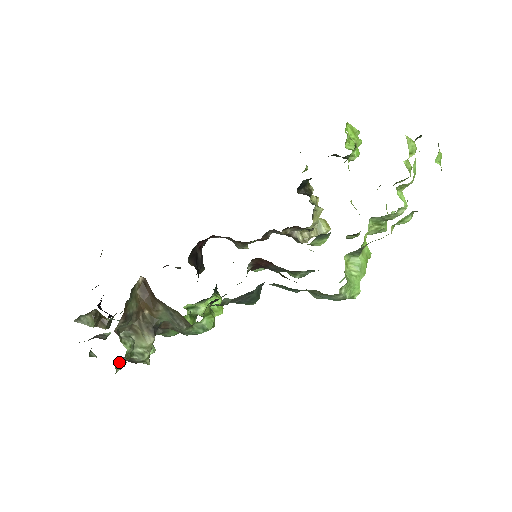
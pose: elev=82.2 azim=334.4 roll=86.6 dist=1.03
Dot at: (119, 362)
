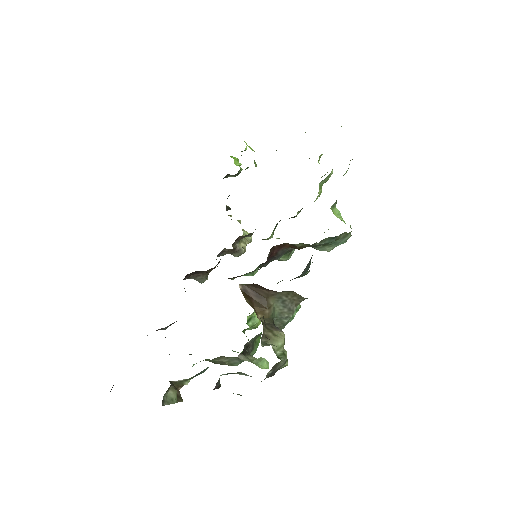
Dot at: occluded
